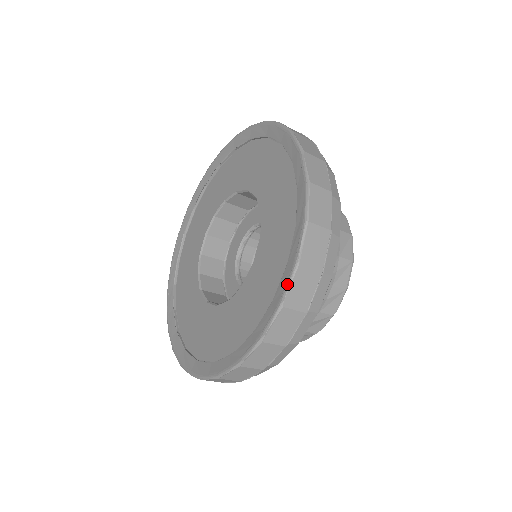
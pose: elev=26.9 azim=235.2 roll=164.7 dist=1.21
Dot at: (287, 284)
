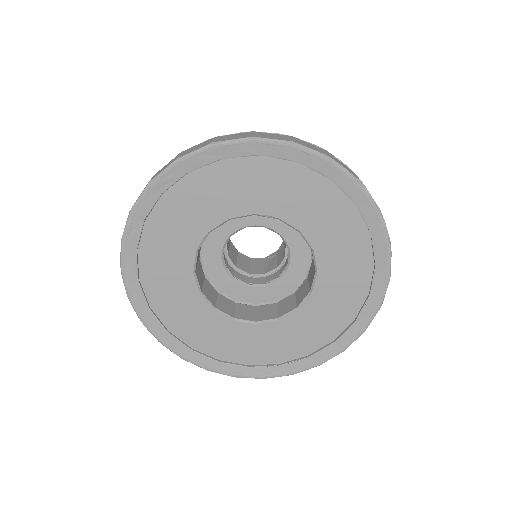
Dot at: (302, 371)
